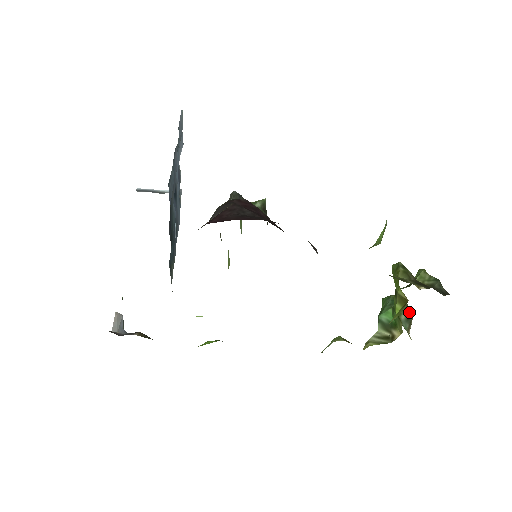
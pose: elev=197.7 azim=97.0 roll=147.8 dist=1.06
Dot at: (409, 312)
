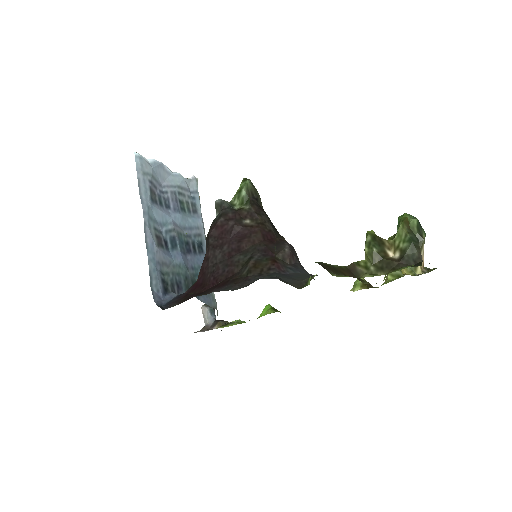
Dot at: (418, 238)
